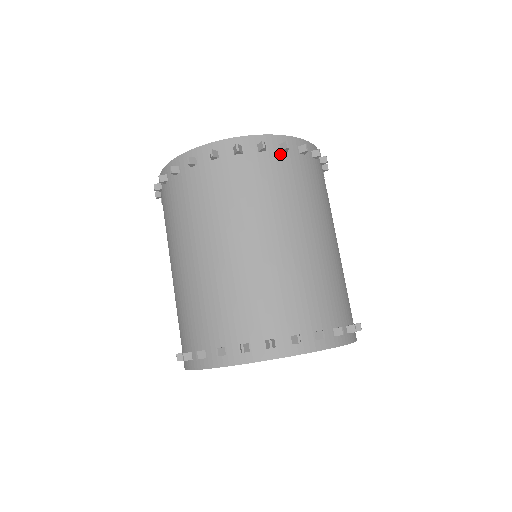
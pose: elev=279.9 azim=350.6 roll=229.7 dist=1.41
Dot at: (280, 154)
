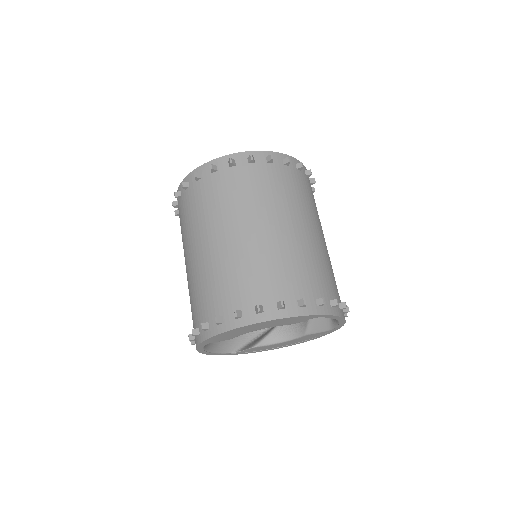
Dot at: (211, 176)
